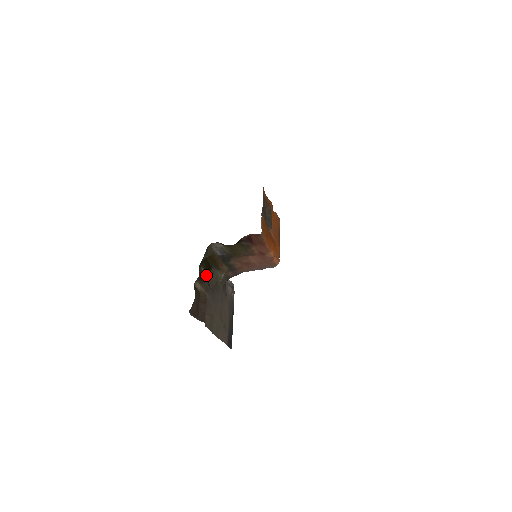
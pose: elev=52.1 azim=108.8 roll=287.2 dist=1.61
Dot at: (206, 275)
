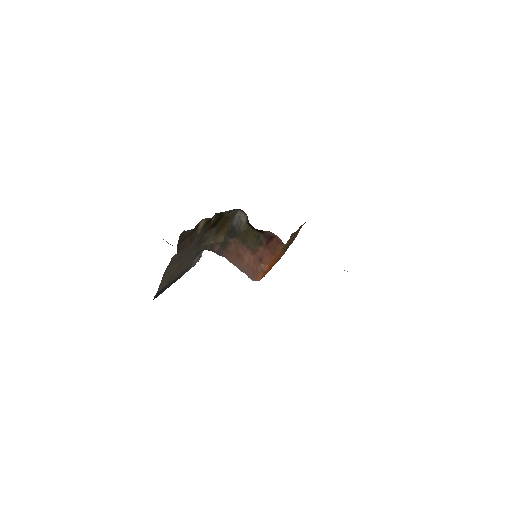
Dot at: (209, 226)
